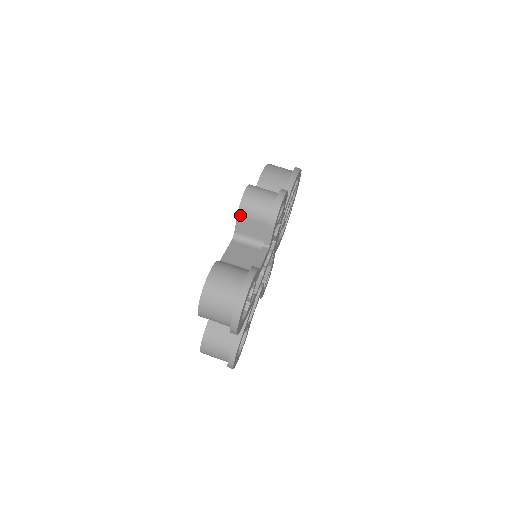
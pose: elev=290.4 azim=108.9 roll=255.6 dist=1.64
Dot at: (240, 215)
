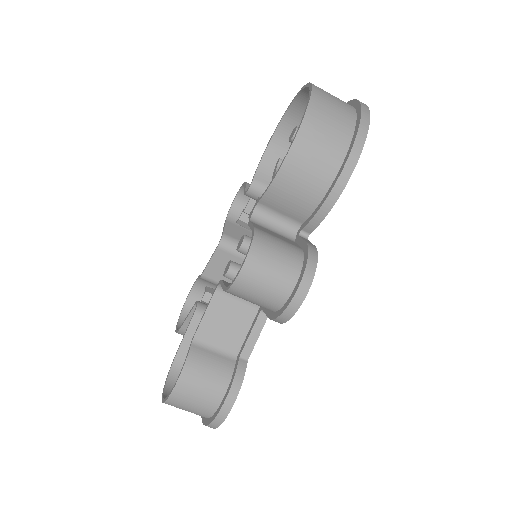
Dot at: (228, 292)
